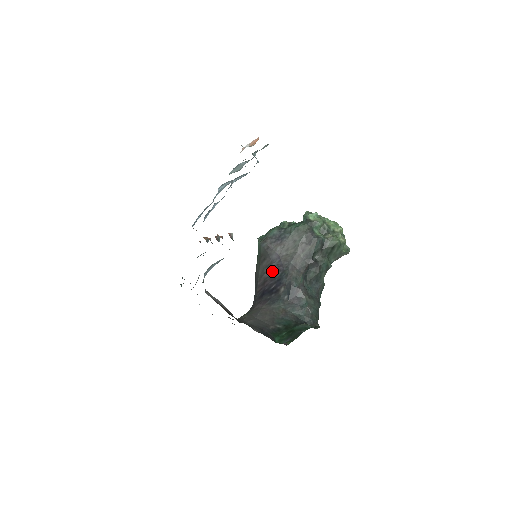
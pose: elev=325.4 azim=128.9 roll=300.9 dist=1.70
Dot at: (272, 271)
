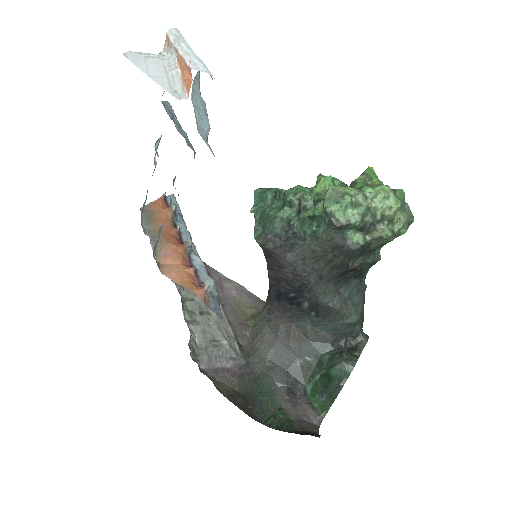
Dot at: (286, 277)
